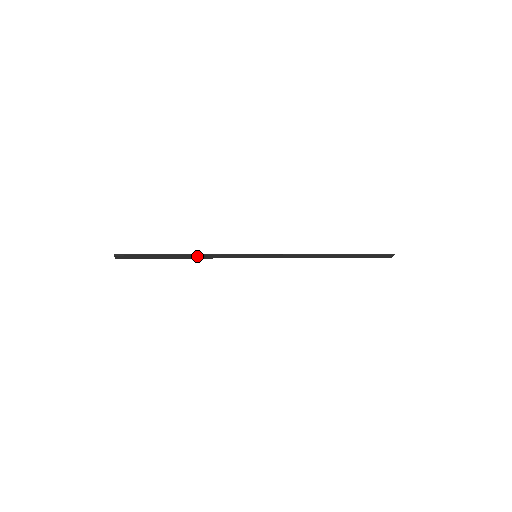
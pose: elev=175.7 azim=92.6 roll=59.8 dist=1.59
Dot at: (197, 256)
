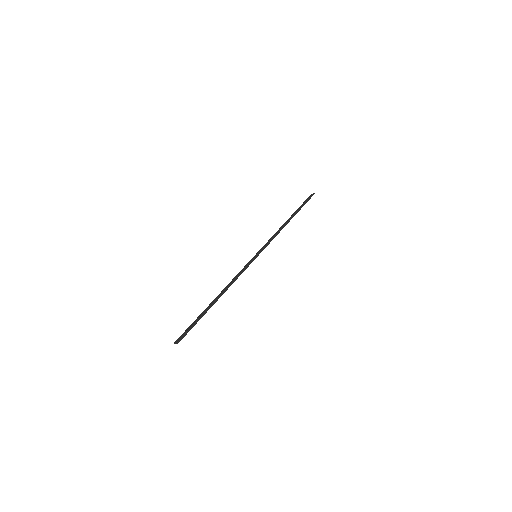
Dot at: (227, 289)
